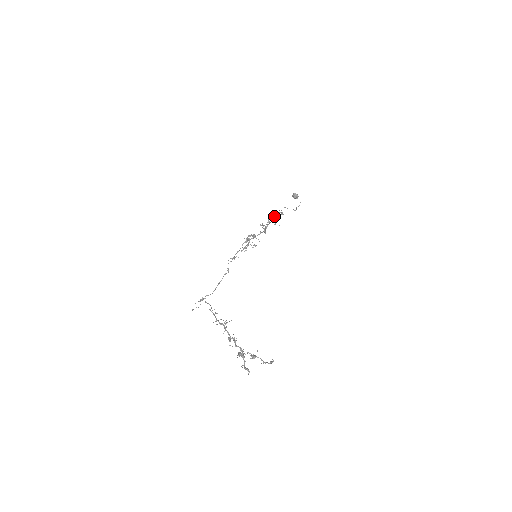
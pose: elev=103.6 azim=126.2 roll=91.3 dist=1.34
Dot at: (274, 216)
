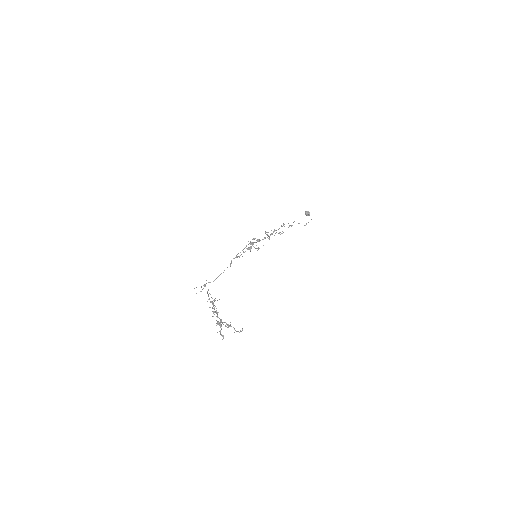
Dot at: occluded
